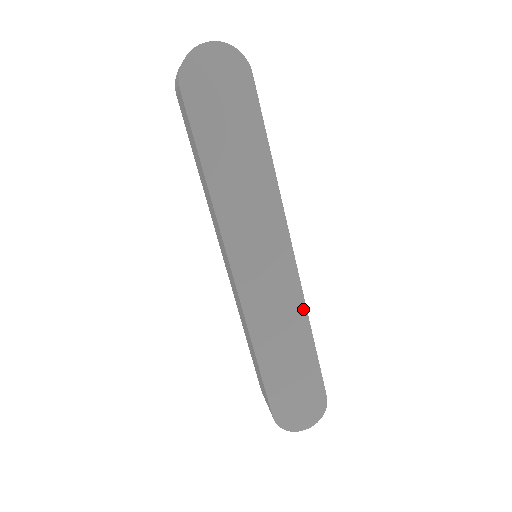
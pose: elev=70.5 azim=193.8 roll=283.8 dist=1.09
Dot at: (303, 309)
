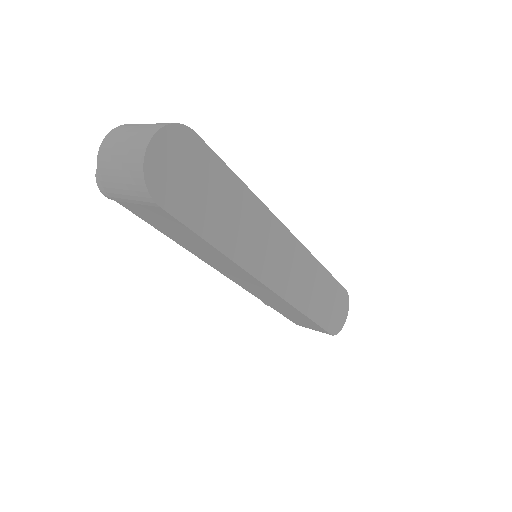
Dot at: (313, 259)
